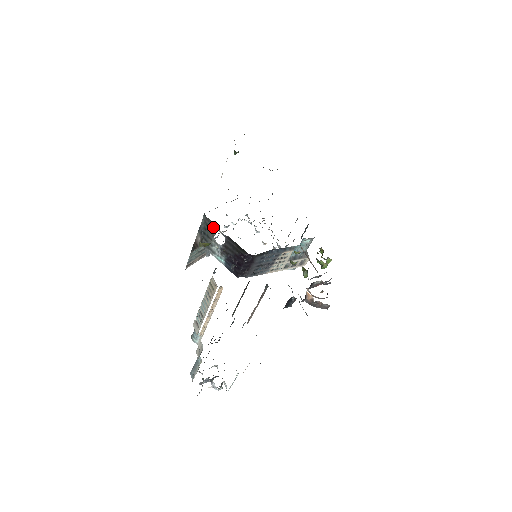
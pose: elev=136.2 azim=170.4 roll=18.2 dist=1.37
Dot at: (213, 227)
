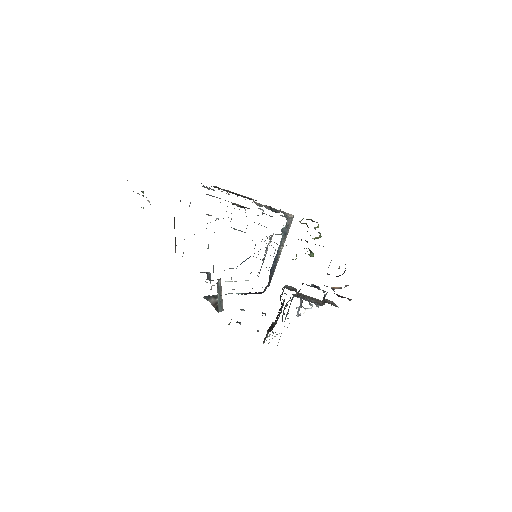
Dot at: occluded
